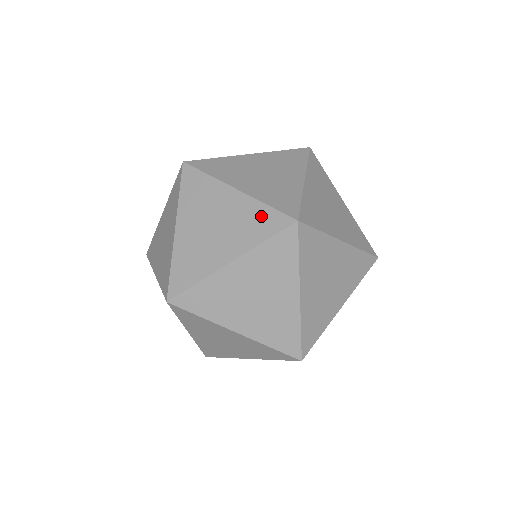
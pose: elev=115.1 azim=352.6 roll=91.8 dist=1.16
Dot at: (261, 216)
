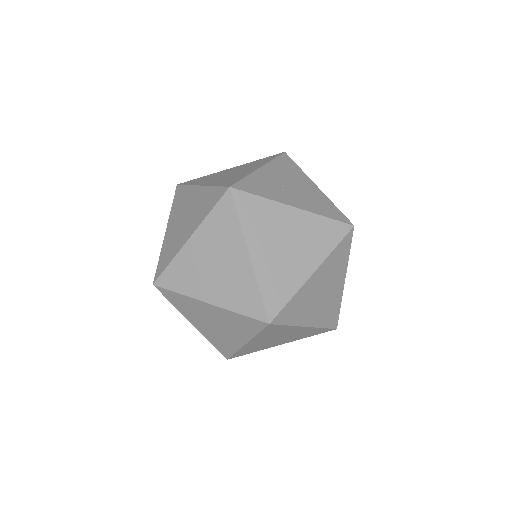
Dot at: (250, 295)
